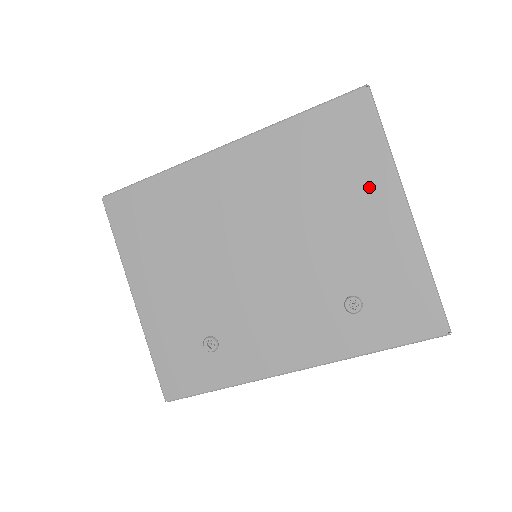
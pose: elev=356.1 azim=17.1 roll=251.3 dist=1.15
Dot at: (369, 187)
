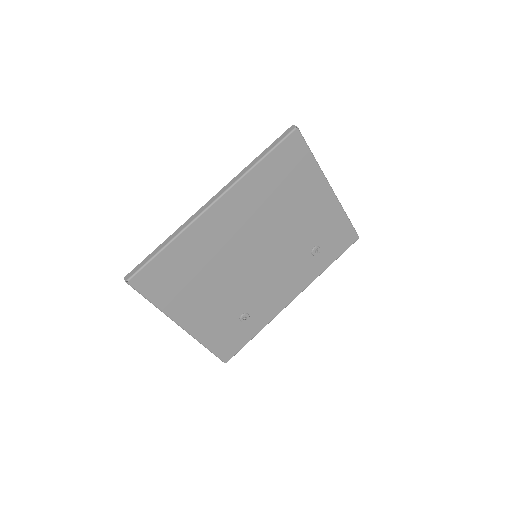
Dot at: (311, 187)
